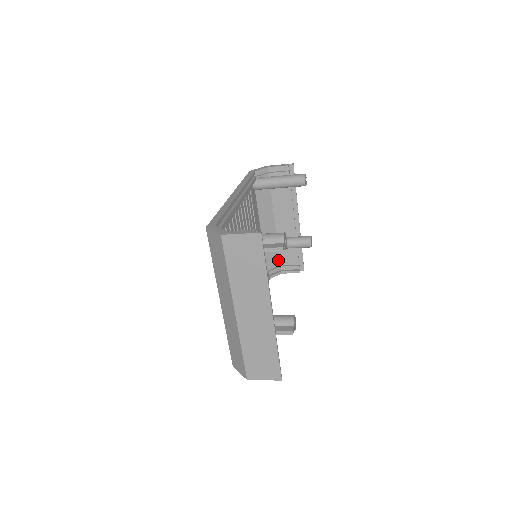
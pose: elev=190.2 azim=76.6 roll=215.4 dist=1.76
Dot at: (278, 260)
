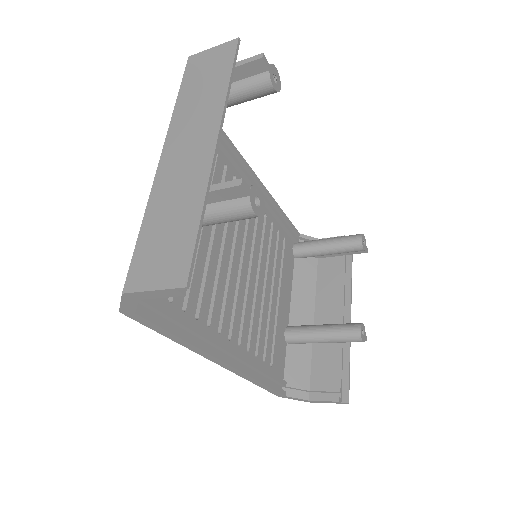
Dot at: (308, 377)
